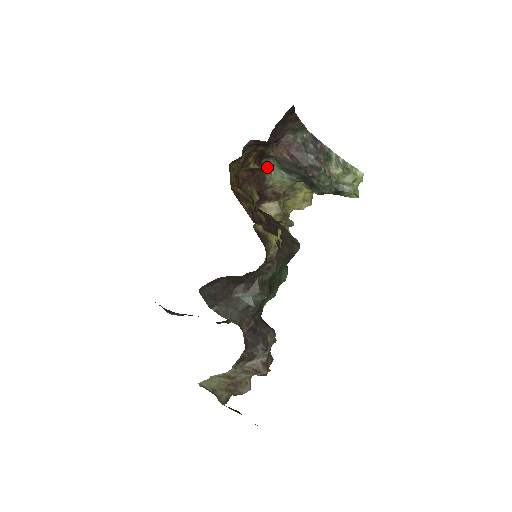
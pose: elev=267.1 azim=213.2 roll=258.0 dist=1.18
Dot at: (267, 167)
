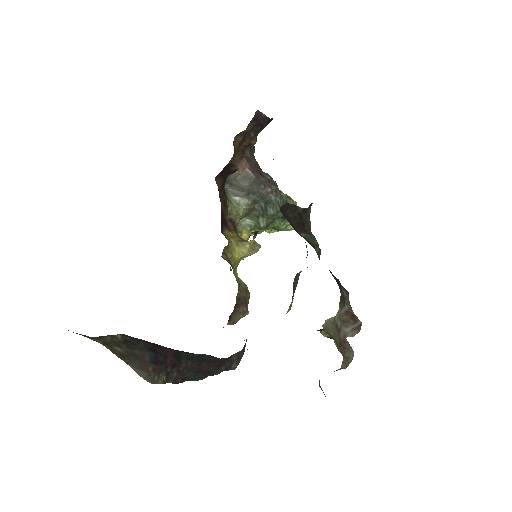
Dot at: occluded
